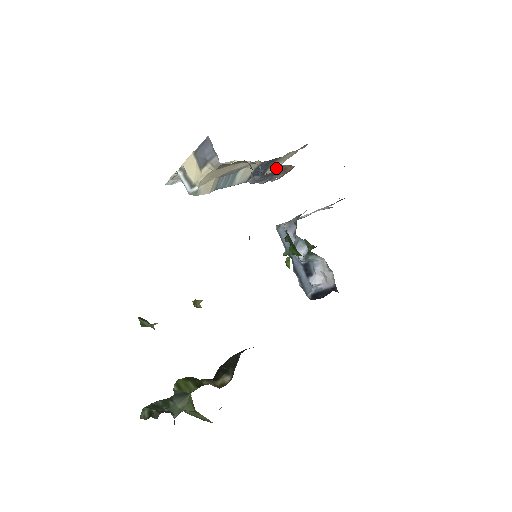
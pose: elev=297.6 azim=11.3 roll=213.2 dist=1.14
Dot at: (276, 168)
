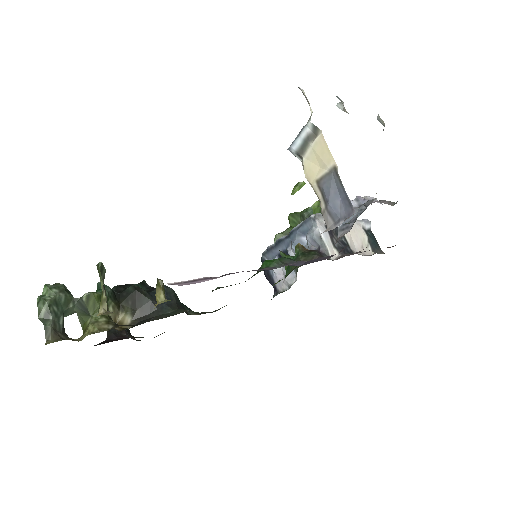
Dot at: occluded
